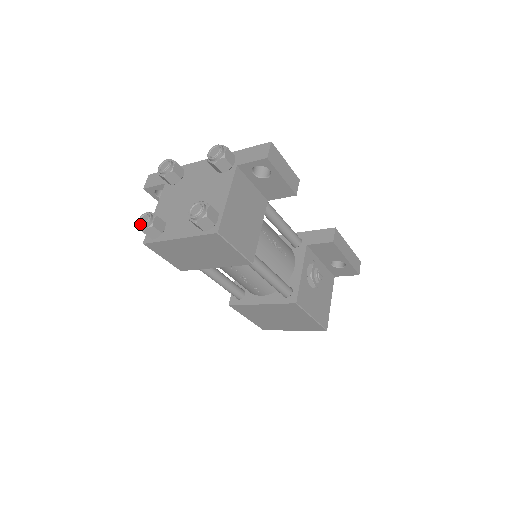
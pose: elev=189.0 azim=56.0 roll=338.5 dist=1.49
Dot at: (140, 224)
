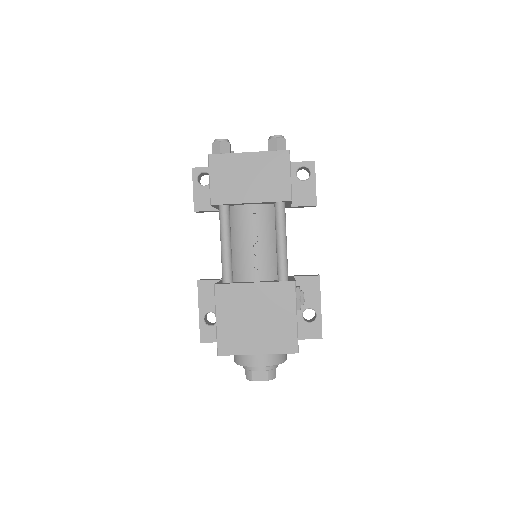
Dot at: (218, 139)
